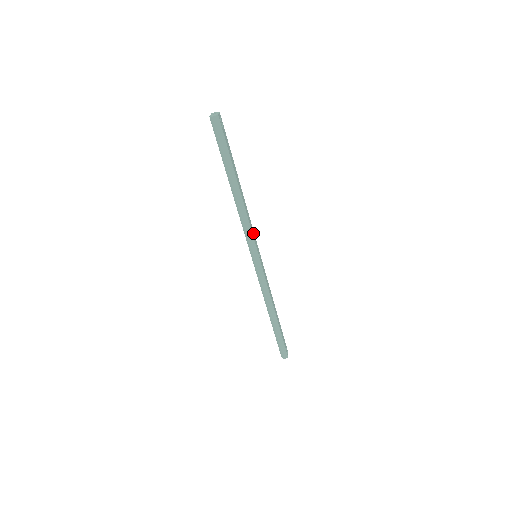
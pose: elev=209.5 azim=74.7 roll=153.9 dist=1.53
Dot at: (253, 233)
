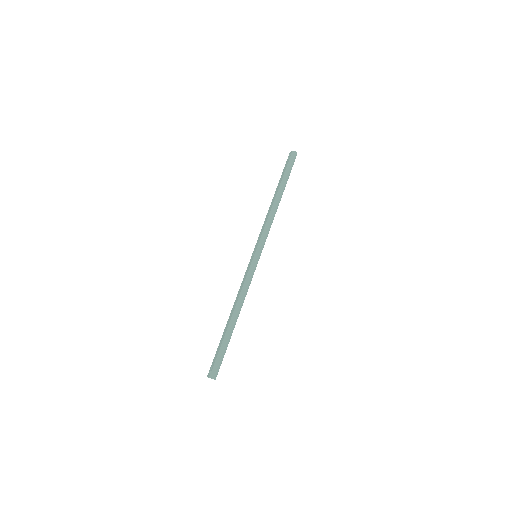
Dot at: (266, 237)
